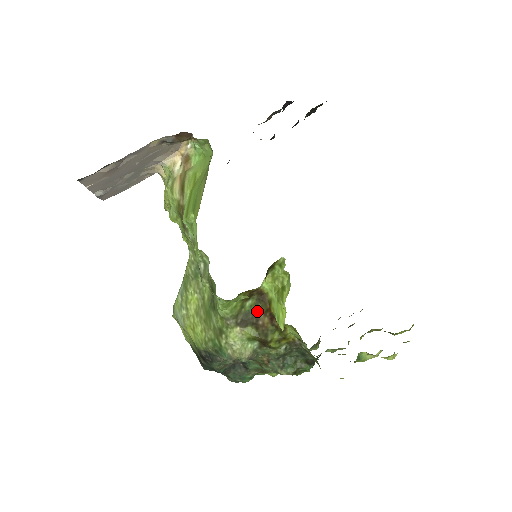
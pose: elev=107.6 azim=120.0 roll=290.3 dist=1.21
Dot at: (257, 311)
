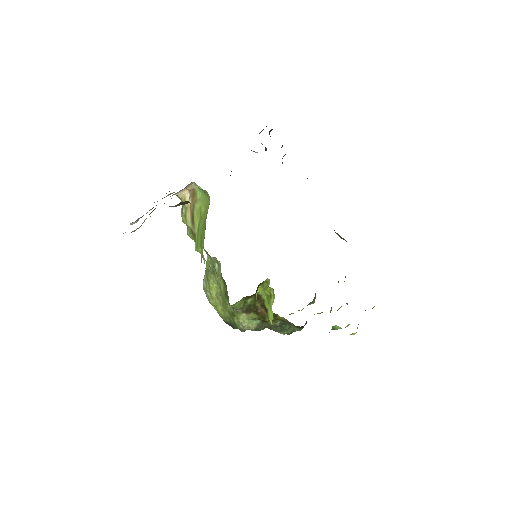
Dot at: (256, 305)
